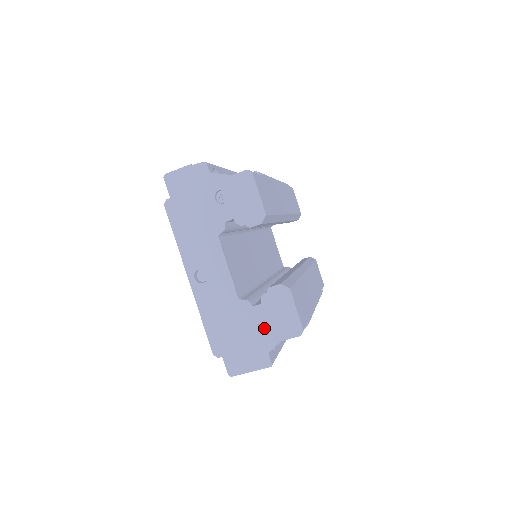
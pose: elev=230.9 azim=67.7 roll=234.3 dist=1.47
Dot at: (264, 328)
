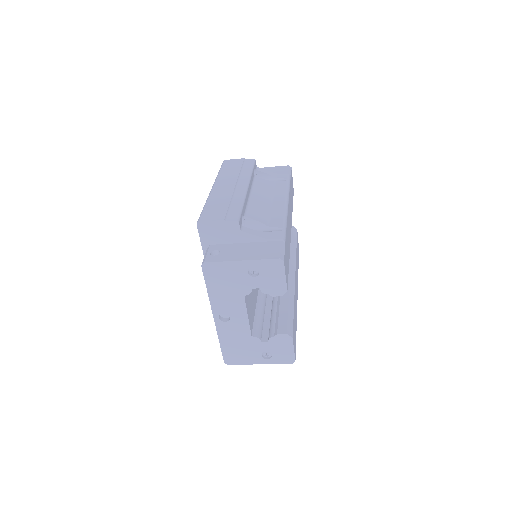
Dot at: (266, 354)
